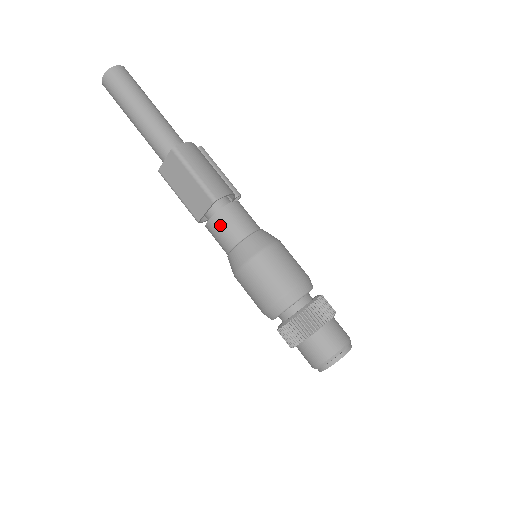
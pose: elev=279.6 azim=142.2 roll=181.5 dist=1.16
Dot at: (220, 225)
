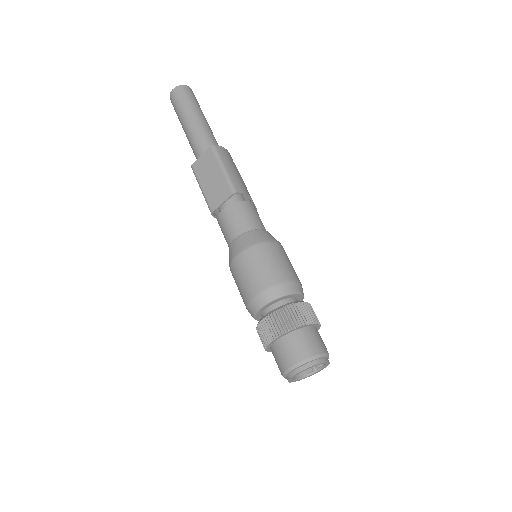
Dot at: (232, 214)
